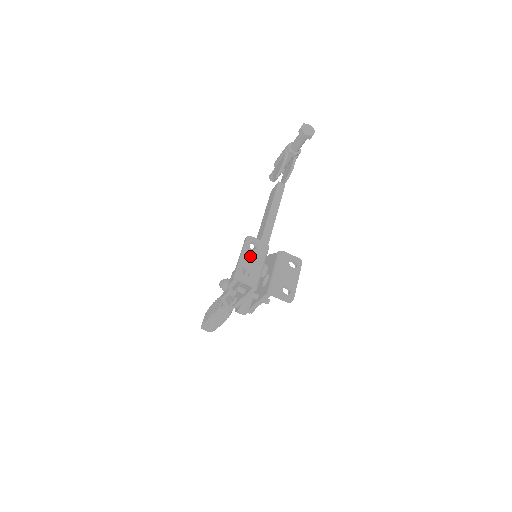
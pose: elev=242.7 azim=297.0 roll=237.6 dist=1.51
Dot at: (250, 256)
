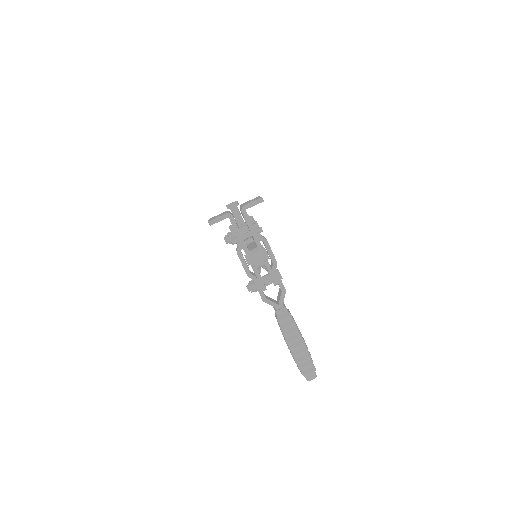
Dot at: occluded
